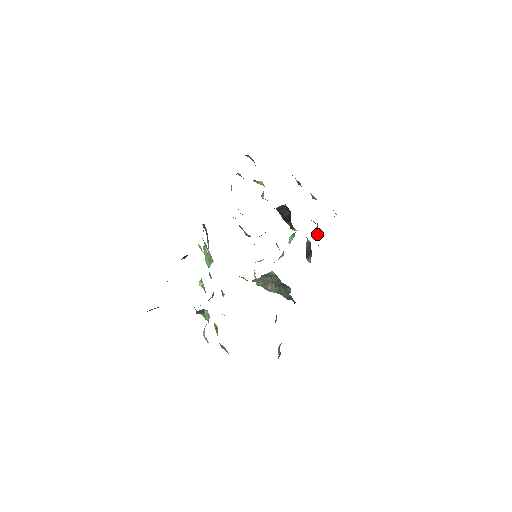
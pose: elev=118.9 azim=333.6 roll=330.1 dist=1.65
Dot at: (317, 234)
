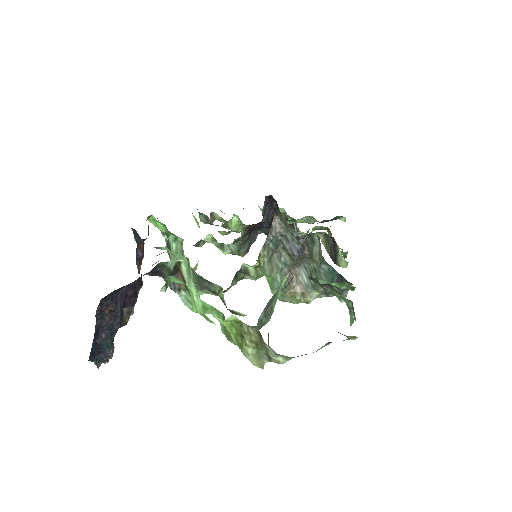
Dot at: occluded
